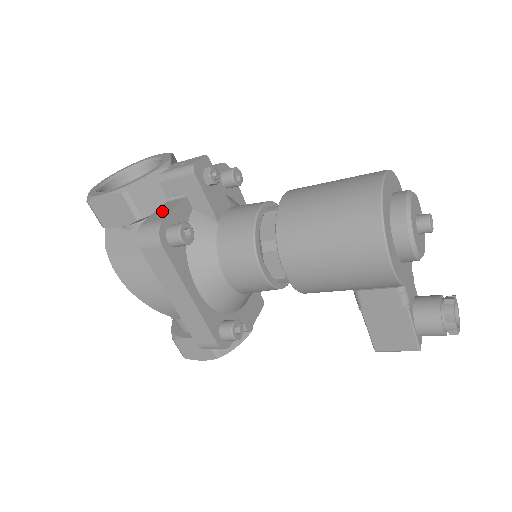
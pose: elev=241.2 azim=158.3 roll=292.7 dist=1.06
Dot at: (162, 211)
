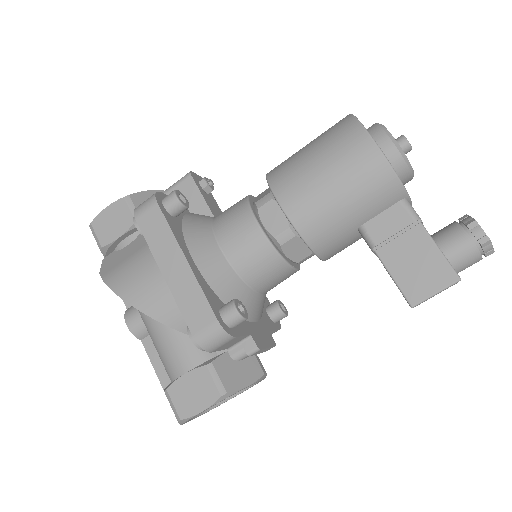
Dot at: occluded
